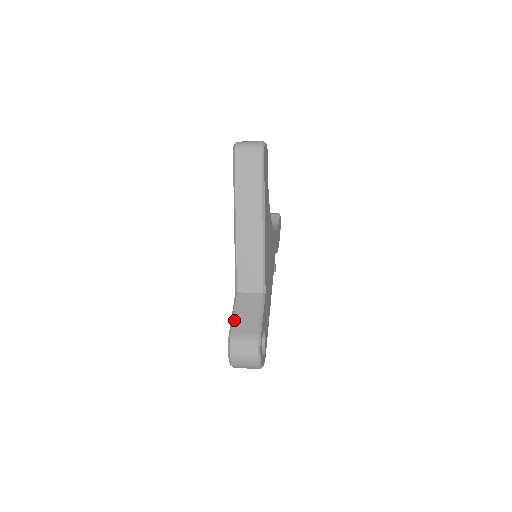
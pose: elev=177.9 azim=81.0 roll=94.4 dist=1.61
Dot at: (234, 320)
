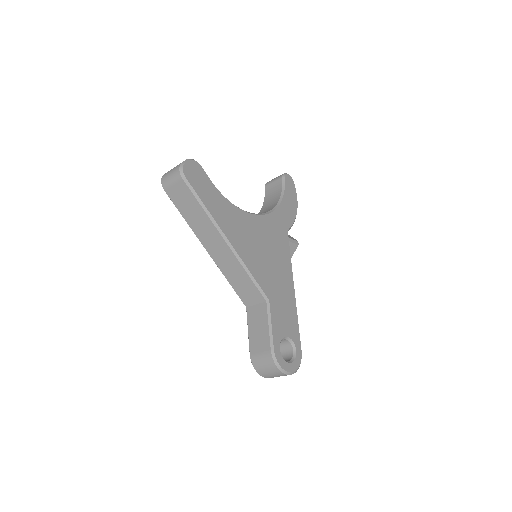
Dot at: (249, 340)
